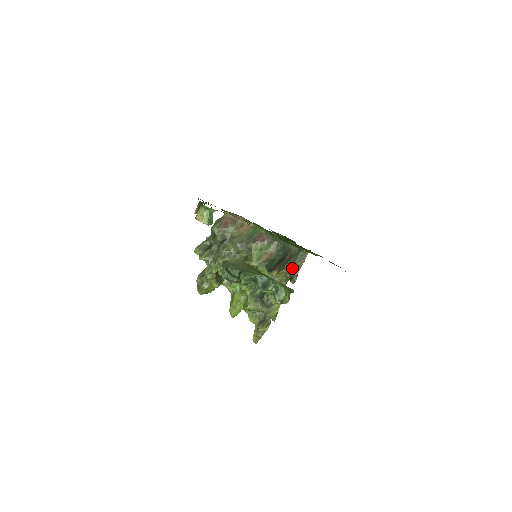
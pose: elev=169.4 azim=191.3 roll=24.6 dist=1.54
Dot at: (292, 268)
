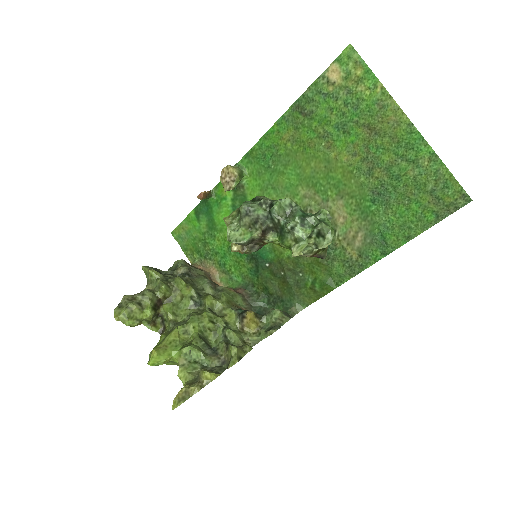
Dot at: (277, 315)
